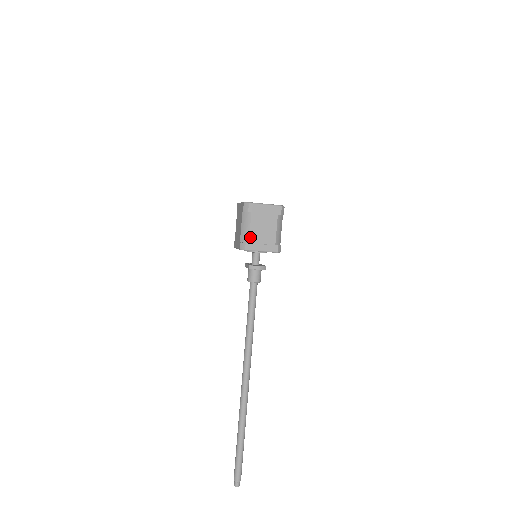
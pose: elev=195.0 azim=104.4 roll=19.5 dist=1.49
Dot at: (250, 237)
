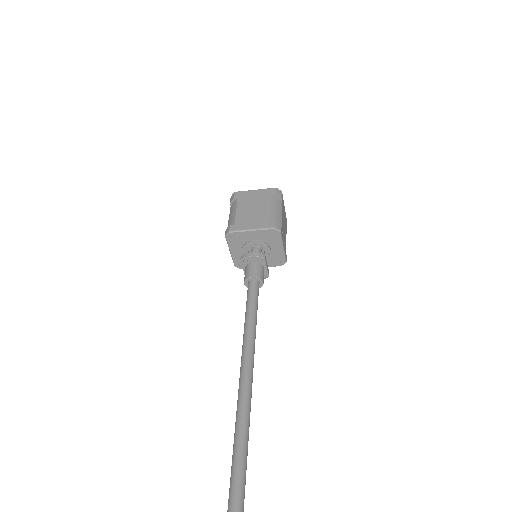
Dot at: (236, 219)
